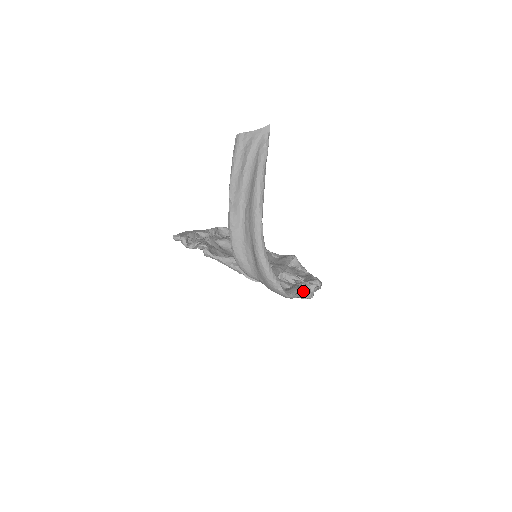
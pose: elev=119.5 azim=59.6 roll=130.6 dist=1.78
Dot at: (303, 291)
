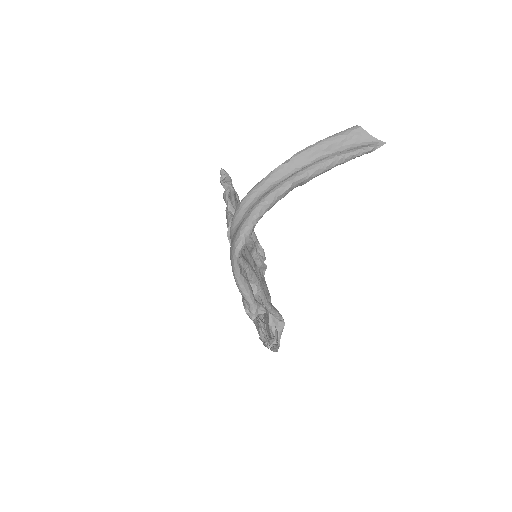
Dot at: (252, 297)
